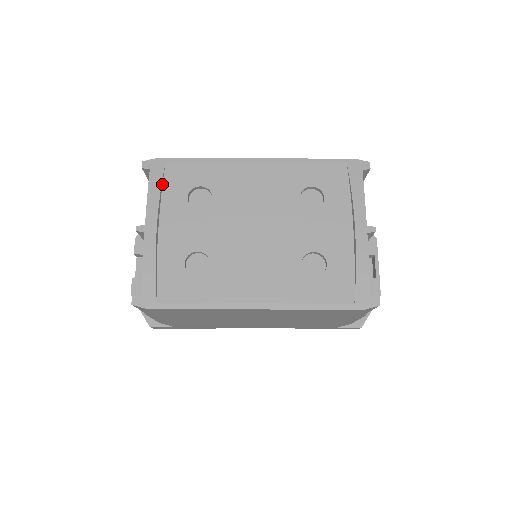
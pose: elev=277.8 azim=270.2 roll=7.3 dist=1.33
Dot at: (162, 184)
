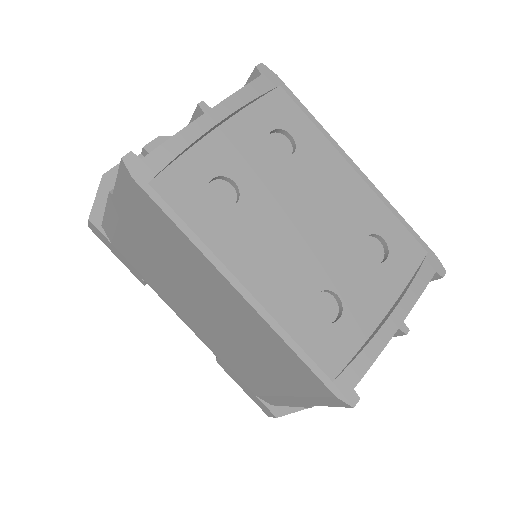
Dot at: (260, 97)
